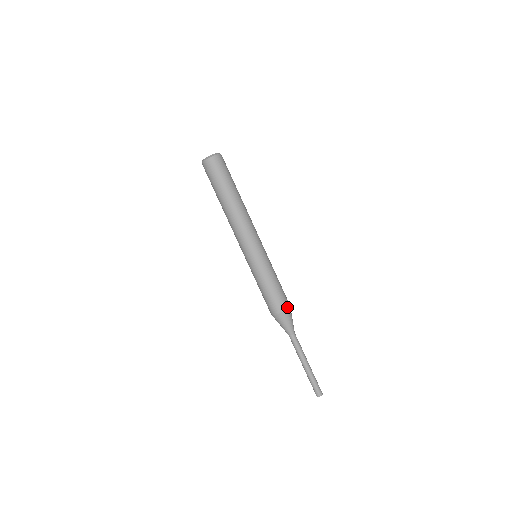
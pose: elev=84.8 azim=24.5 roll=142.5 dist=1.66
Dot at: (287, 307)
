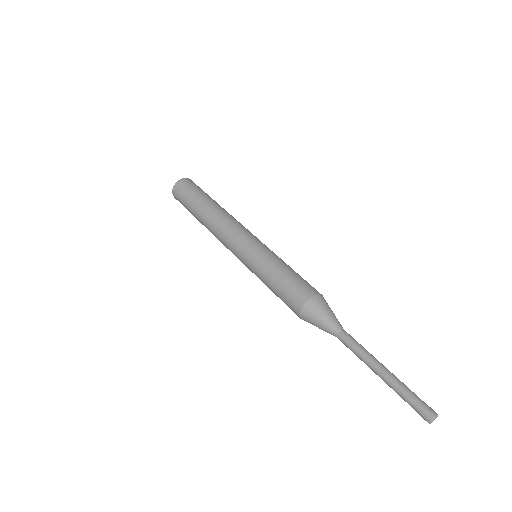
Dot at: occluded
